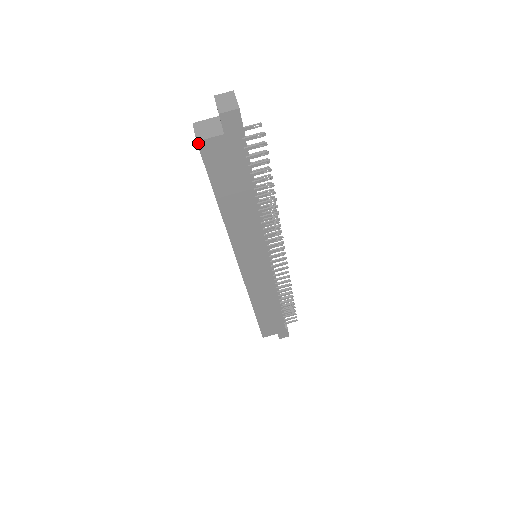
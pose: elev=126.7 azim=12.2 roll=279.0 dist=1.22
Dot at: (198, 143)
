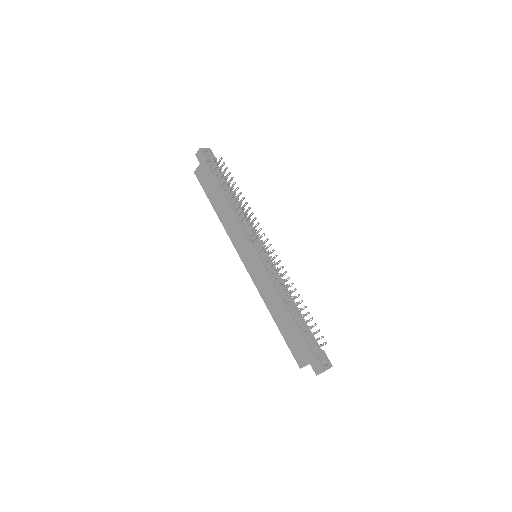
Dot at: (195, 173)
